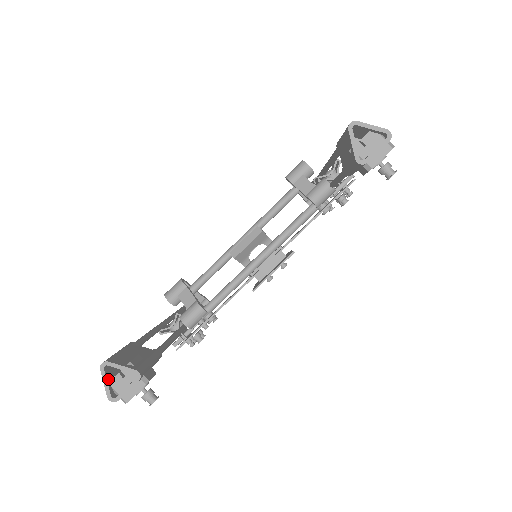
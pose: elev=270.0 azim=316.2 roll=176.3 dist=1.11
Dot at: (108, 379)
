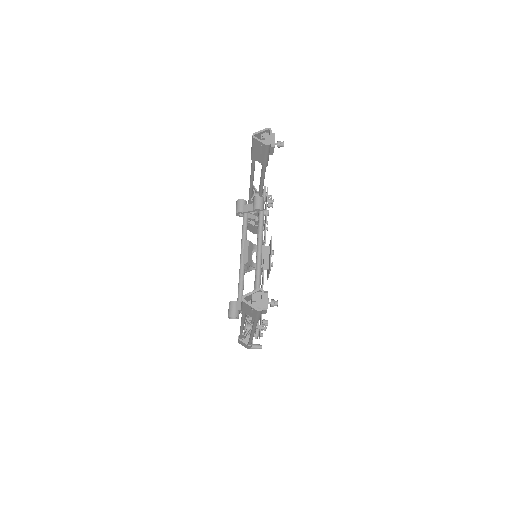
Dot at: (250, 304)
